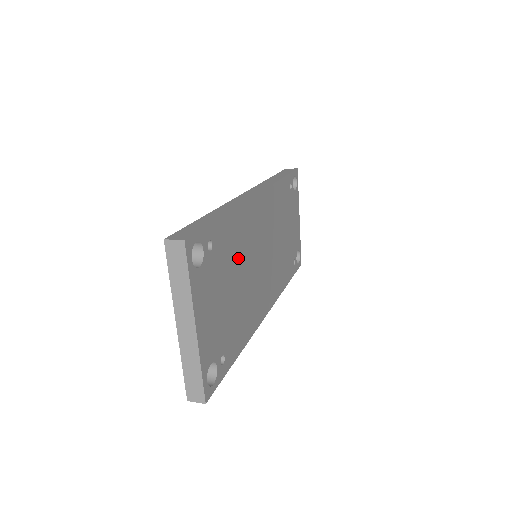
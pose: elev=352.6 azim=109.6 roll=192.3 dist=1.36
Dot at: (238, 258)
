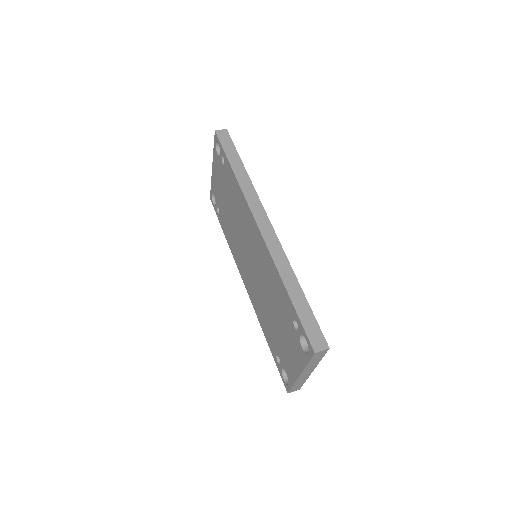
Dot at: occluded
